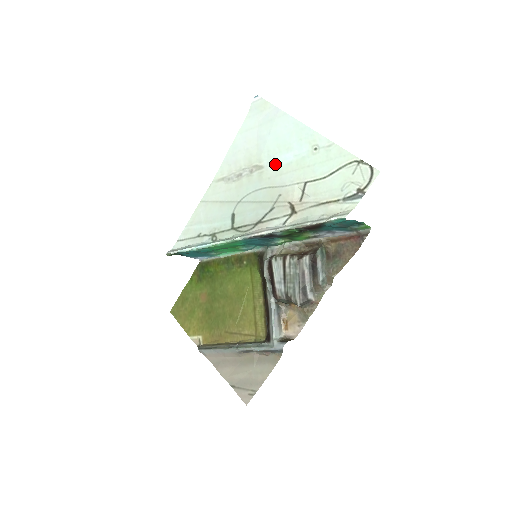
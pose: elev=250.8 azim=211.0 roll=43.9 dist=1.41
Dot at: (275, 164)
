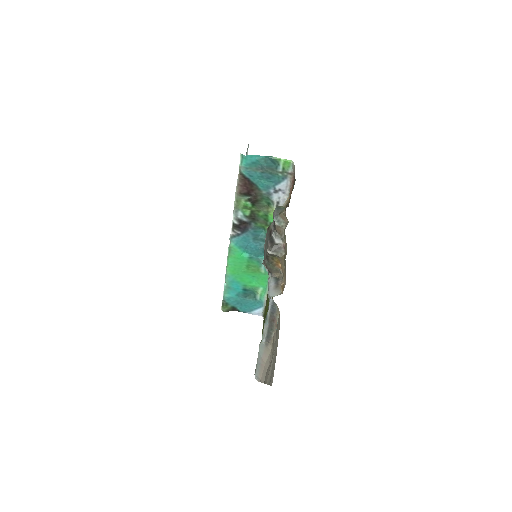
Dot at: occluded
